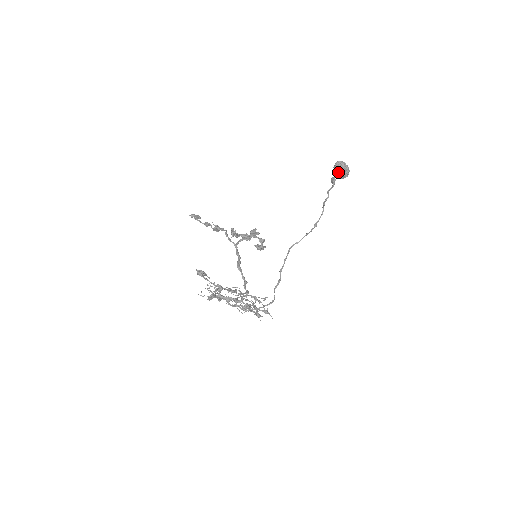
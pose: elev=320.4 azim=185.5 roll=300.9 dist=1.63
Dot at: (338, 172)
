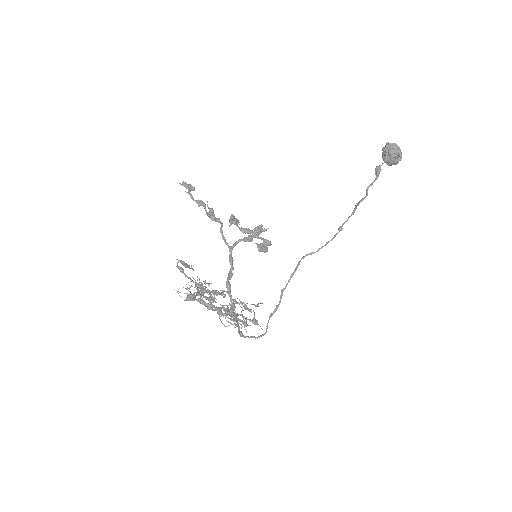
Dot at: (387, 158)
